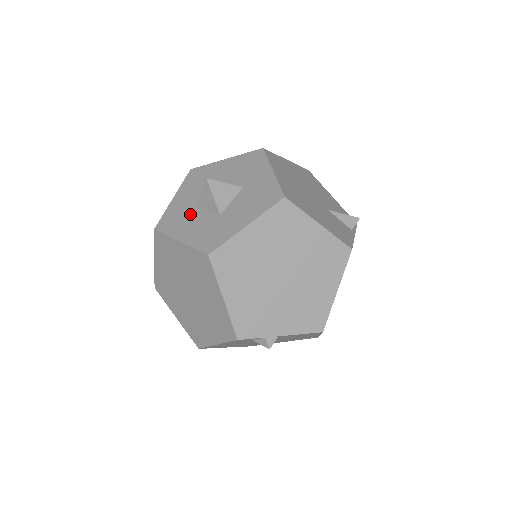
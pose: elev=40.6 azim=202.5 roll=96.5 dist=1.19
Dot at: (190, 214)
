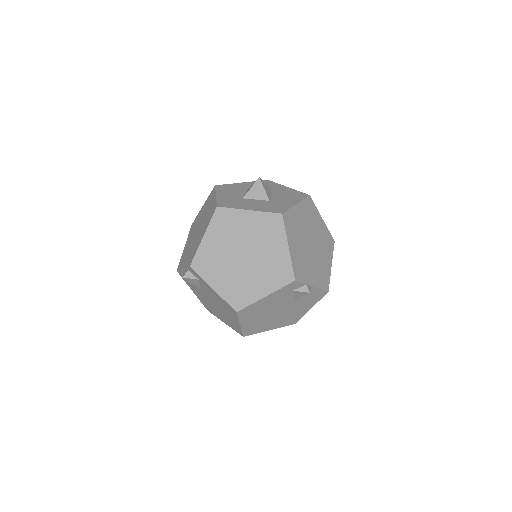
Dot at: (243, 201)
